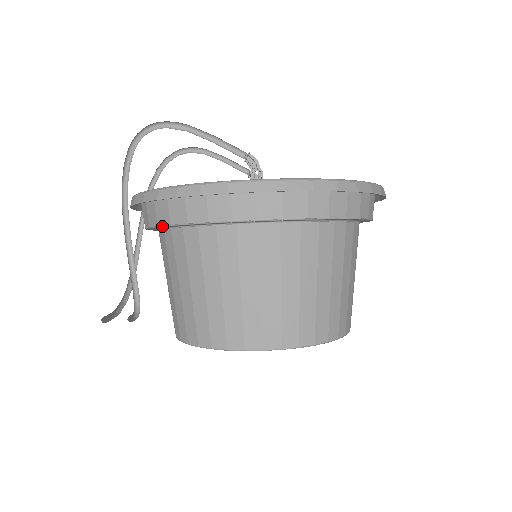
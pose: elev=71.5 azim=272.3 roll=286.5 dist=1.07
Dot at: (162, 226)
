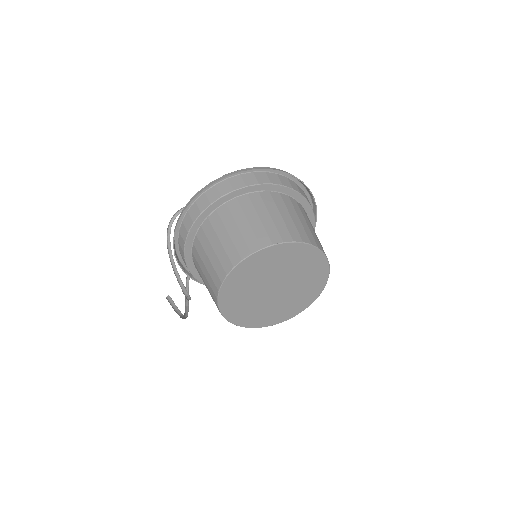
Dot at: (190, 229)
